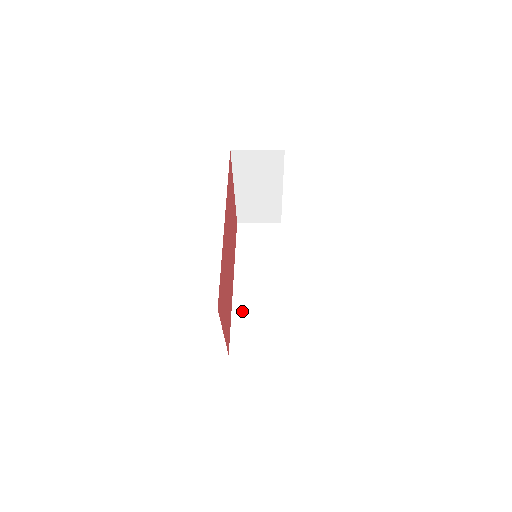
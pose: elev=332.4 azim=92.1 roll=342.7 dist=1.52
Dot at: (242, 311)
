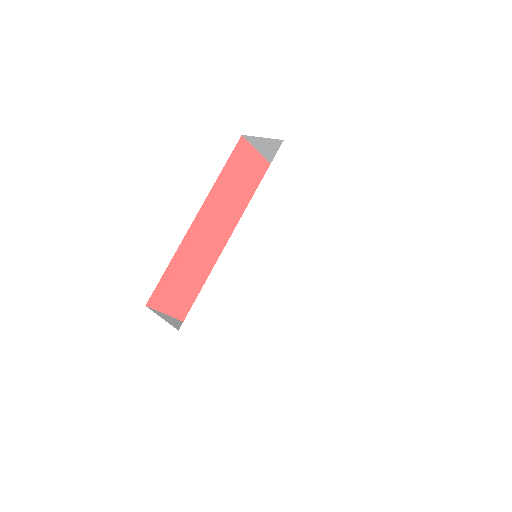
Dot at: occluded
